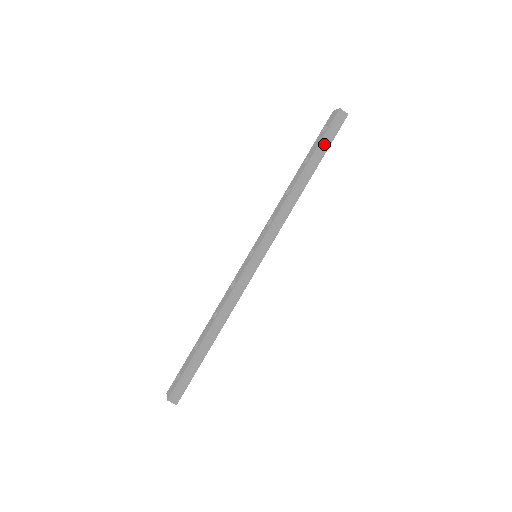
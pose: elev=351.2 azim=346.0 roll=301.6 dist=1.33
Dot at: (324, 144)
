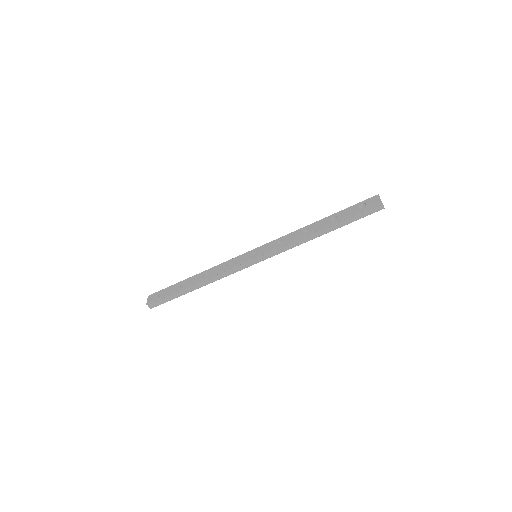
Dot at: (352, 218)
